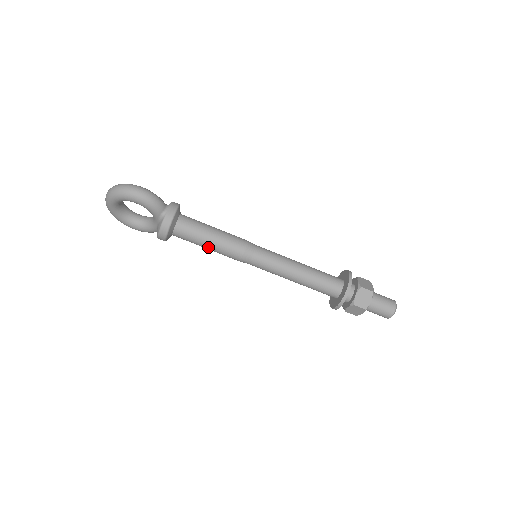
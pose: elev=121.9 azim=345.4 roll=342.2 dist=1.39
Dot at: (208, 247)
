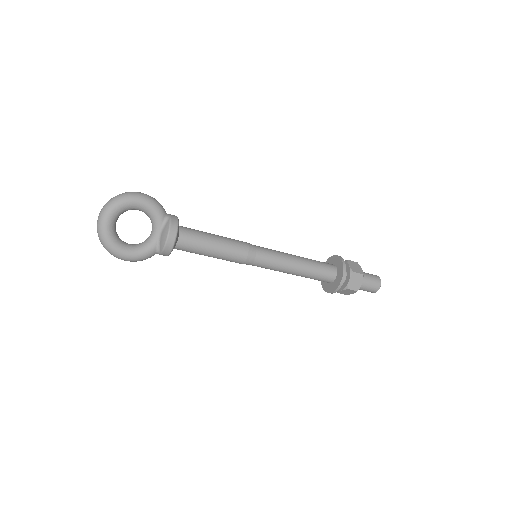
Dot at: (215, 247)
